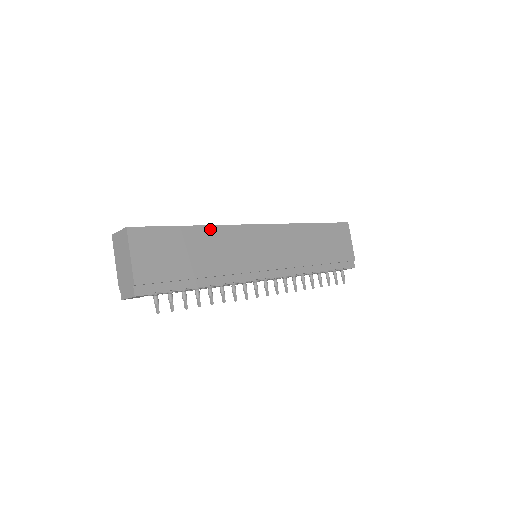
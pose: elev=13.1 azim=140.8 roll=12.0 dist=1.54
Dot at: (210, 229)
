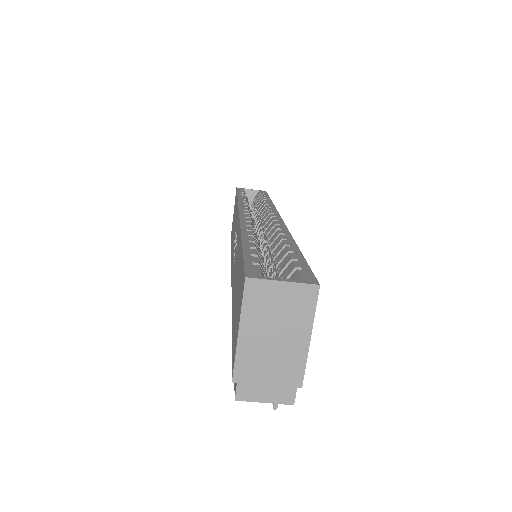
Dot at: occluded
